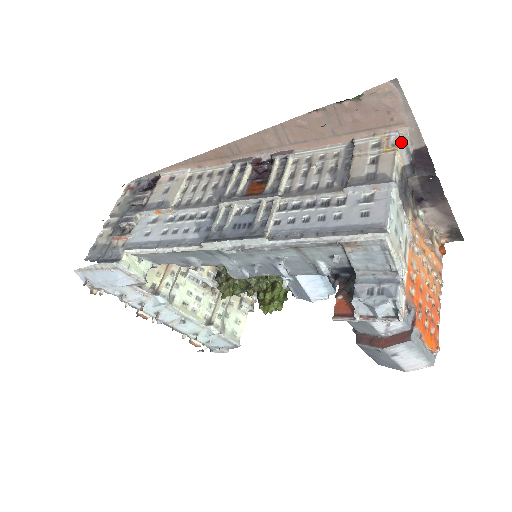
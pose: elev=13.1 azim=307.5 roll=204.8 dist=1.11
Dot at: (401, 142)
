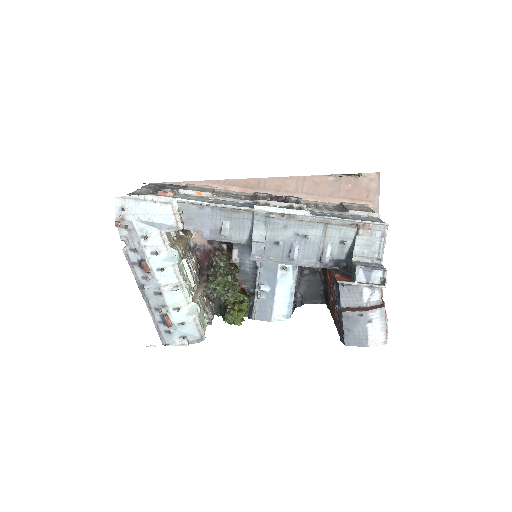
Dot at: occluded
